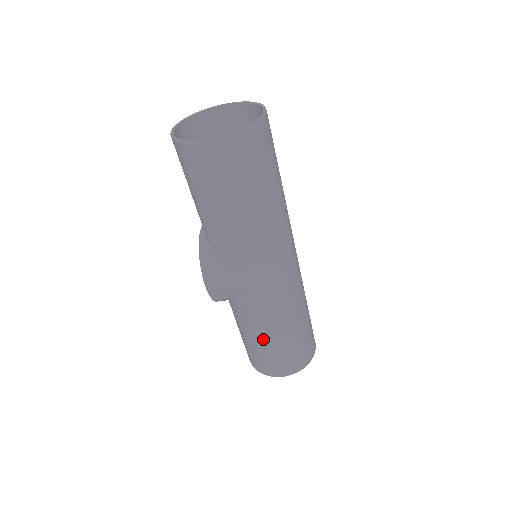
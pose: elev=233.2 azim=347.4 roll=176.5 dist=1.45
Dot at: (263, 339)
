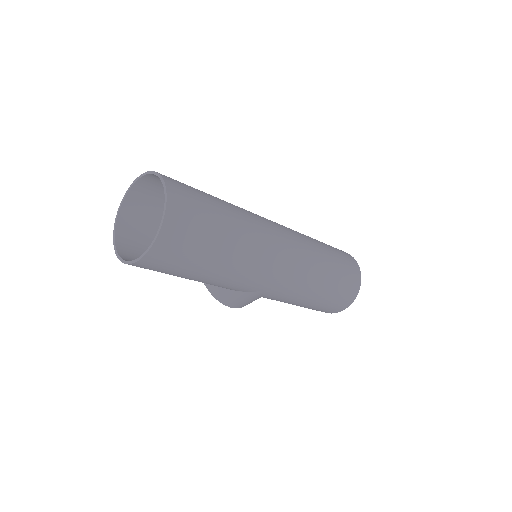
Dot at: (305, 305)
